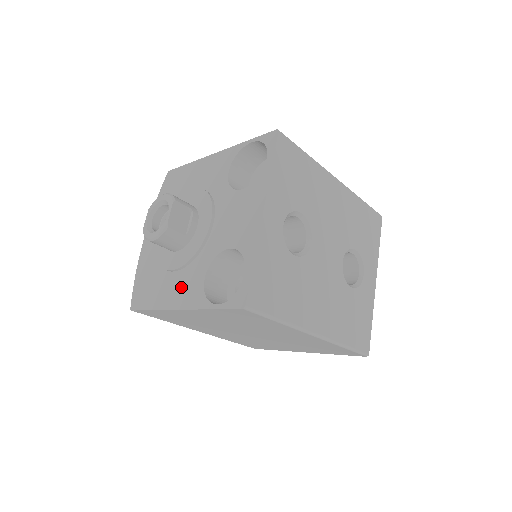
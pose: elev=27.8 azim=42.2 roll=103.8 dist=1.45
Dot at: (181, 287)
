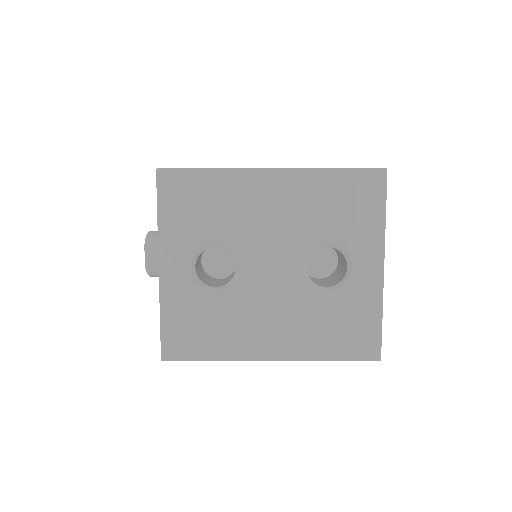
Dot at: occluded
